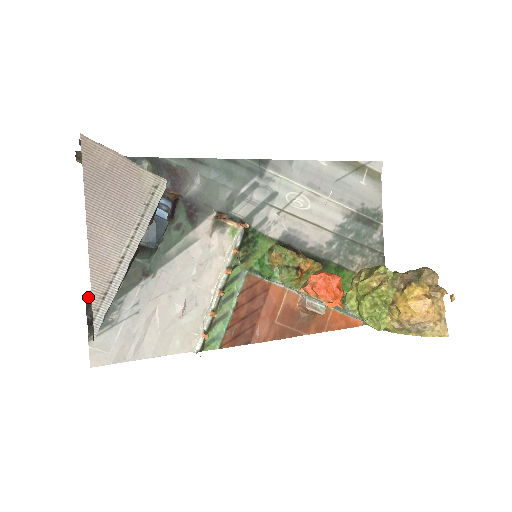
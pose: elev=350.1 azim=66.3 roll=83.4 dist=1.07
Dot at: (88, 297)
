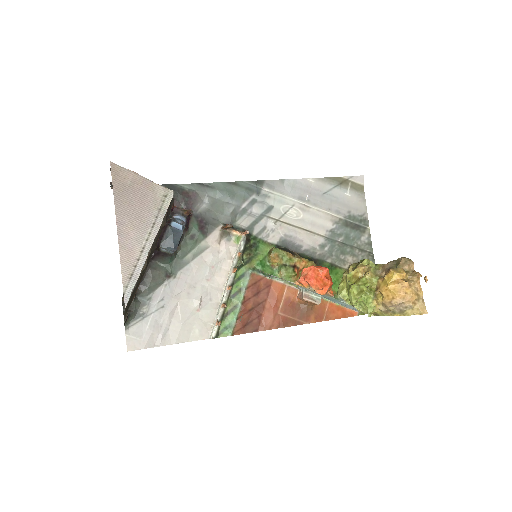
Dot at: (123, 294)
